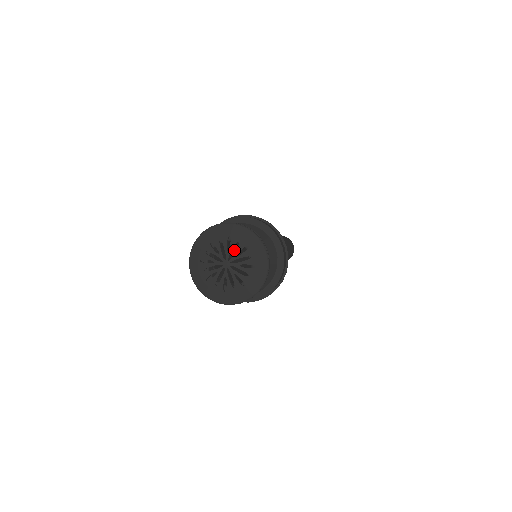
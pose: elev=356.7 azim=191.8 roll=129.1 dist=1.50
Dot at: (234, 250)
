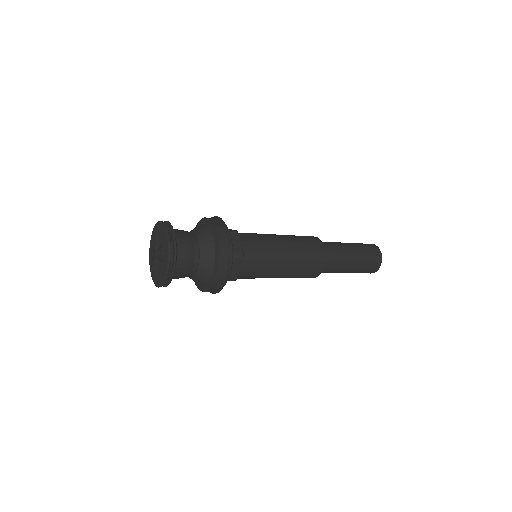
Dot at: occluded
